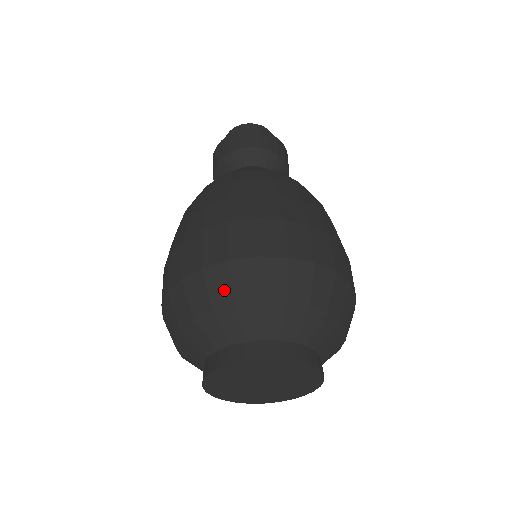
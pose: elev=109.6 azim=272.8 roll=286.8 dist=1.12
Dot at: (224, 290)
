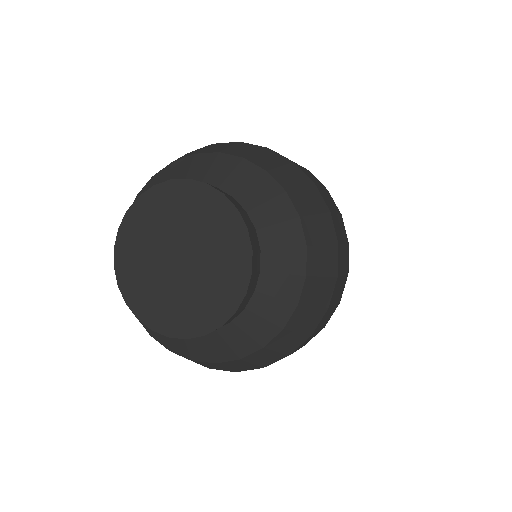
Dot at: (244, 152)
